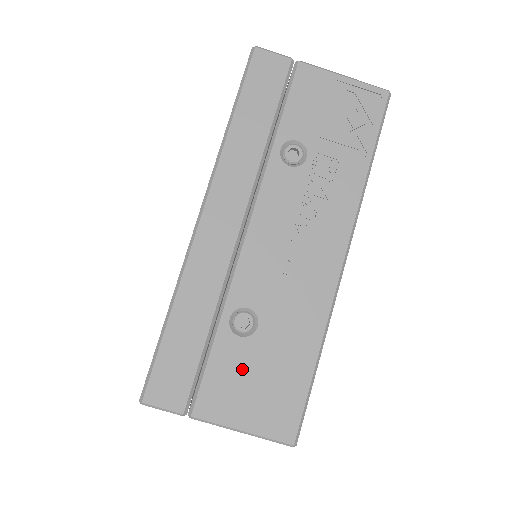
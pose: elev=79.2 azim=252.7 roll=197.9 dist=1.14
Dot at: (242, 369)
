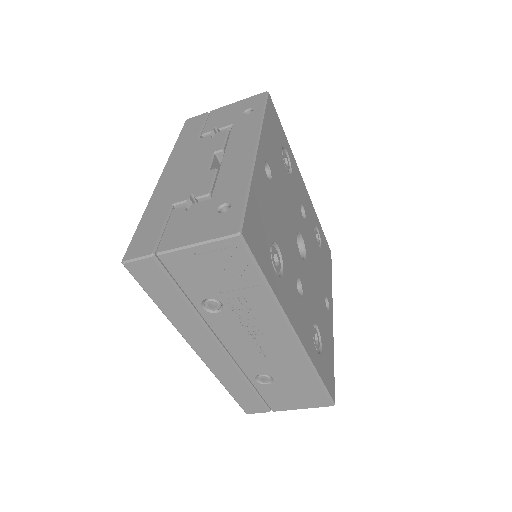
Dot at: (281, 393)
